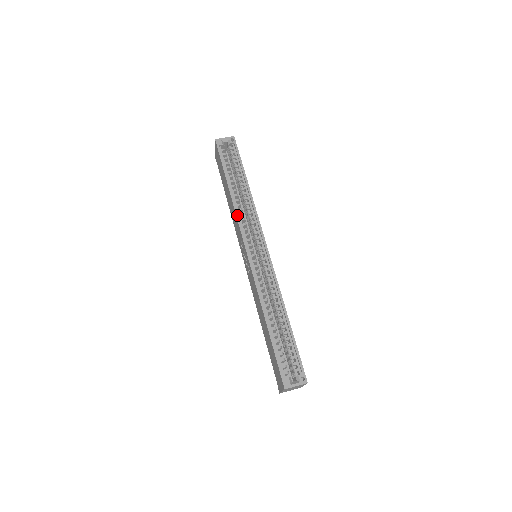
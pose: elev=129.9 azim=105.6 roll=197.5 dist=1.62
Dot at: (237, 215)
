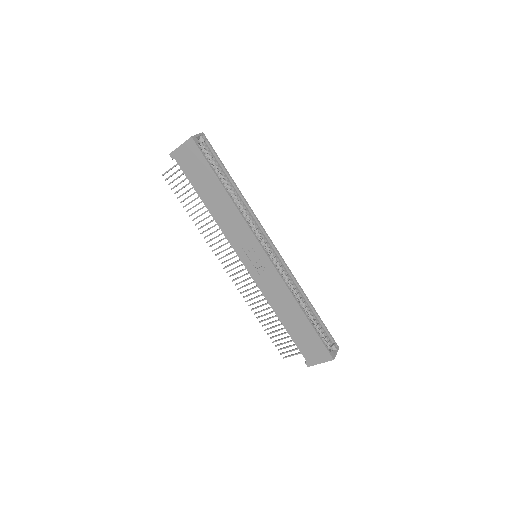
Dot at: (245, 220)
